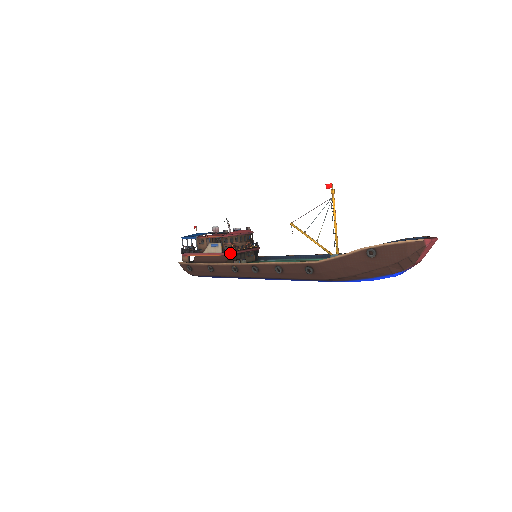
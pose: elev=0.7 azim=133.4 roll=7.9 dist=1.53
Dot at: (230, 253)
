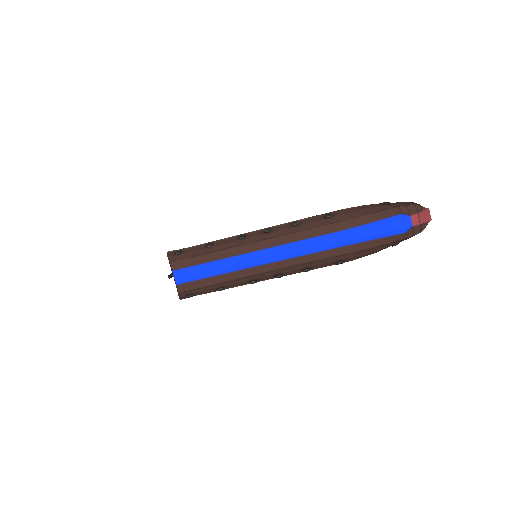
Dot at: occluded
